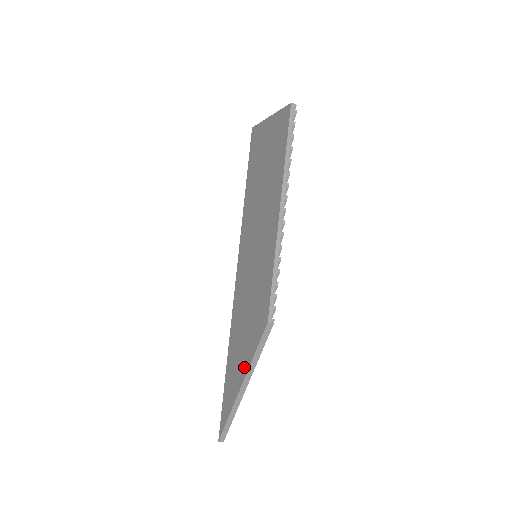
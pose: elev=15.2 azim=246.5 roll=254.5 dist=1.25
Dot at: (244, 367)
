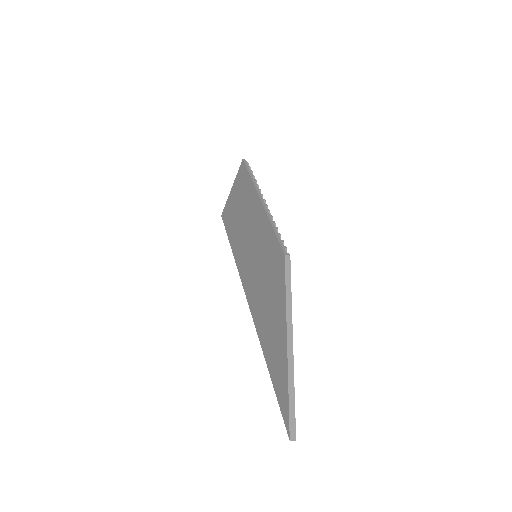
Dot at: (282, 322)
